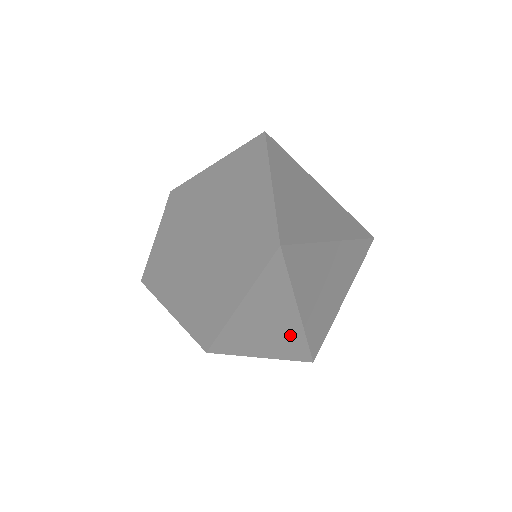
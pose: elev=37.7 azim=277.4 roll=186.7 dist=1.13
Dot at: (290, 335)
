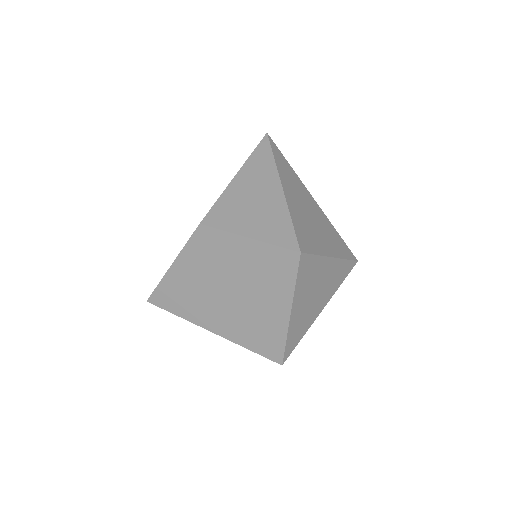
Dot at: (275, 209)
